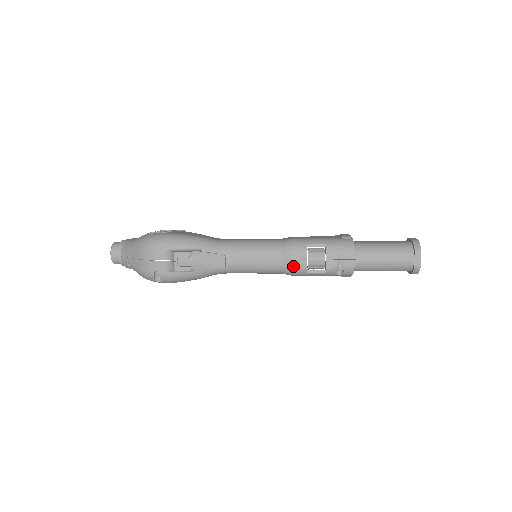
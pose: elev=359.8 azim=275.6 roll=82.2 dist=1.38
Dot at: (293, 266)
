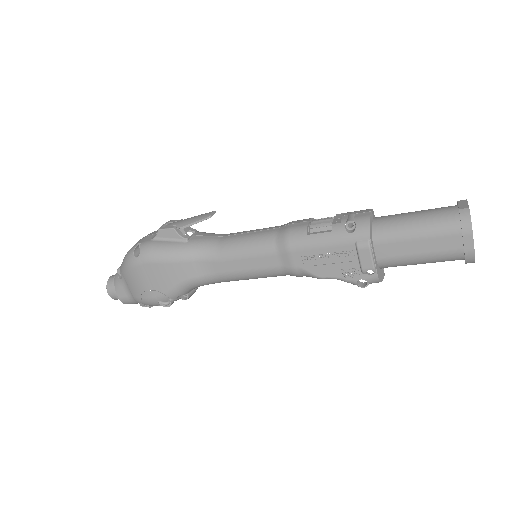
Dot at: (291, 228)
